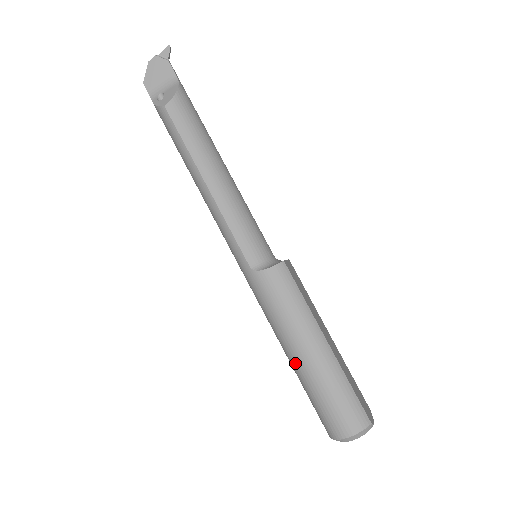
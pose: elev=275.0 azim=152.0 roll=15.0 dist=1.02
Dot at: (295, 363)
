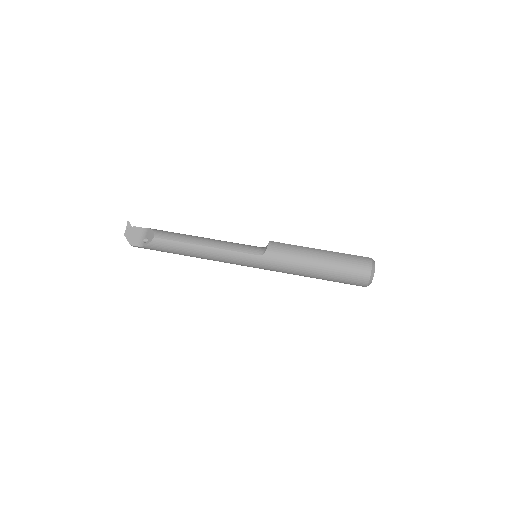
Dot at: (320, 270)
